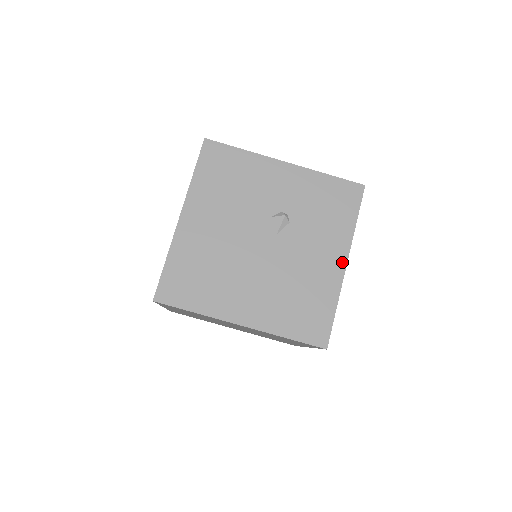
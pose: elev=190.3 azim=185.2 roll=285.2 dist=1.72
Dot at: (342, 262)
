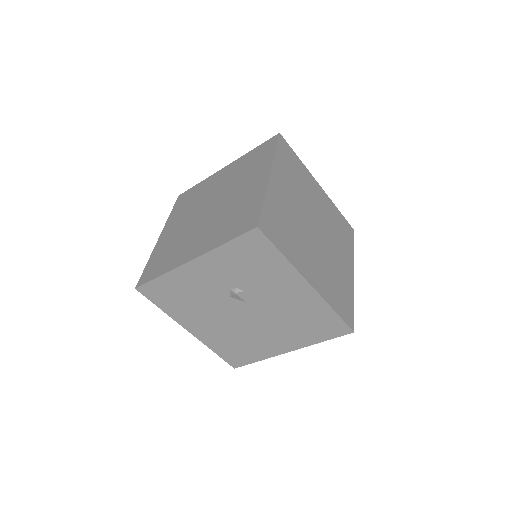
Dot at: (305, 286)
